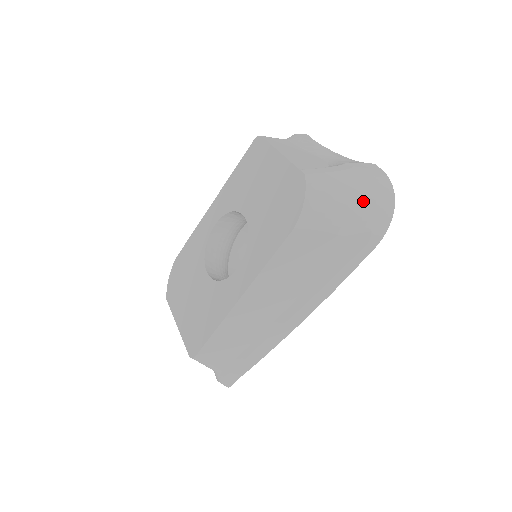
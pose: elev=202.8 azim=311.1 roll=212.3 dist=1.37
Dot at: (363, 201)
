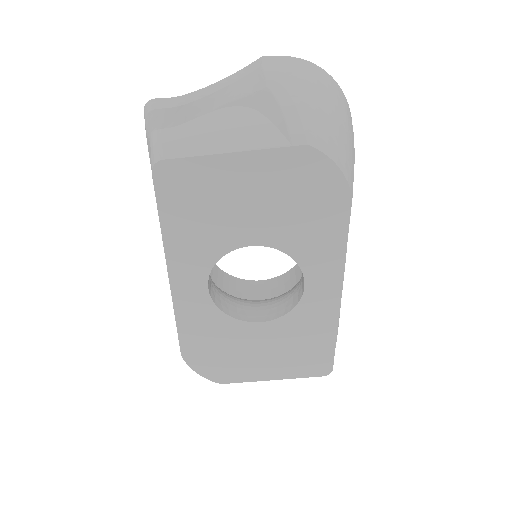
Dot at: (333, 105)
